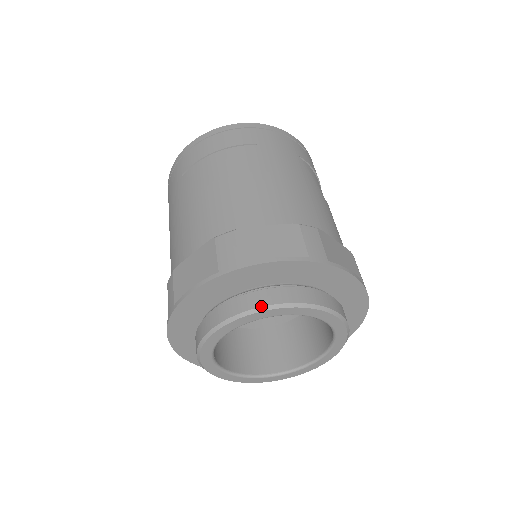
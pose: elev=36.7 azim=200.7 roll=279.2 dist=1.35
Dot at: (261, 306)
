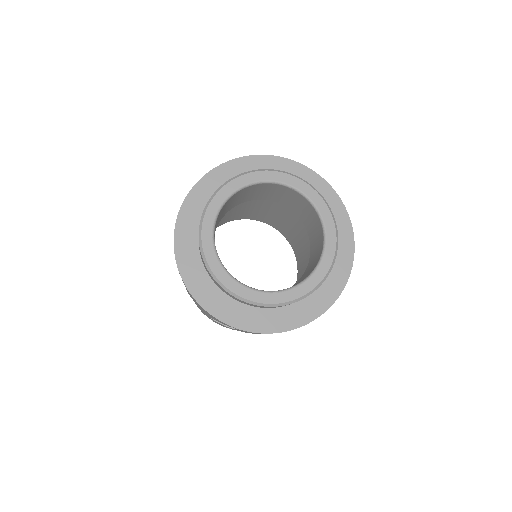
Dot at: (203, 211)
